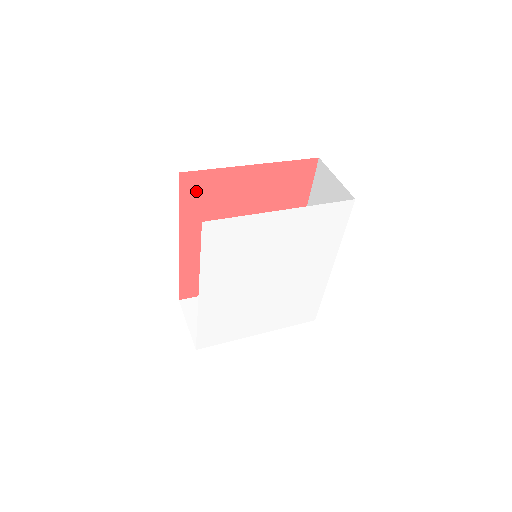
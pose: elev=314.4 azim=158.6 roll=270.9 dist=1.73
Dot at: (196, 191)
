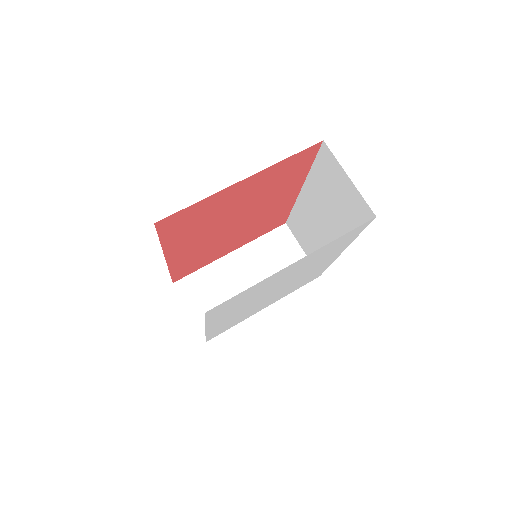
Dot at: (177, 224)
